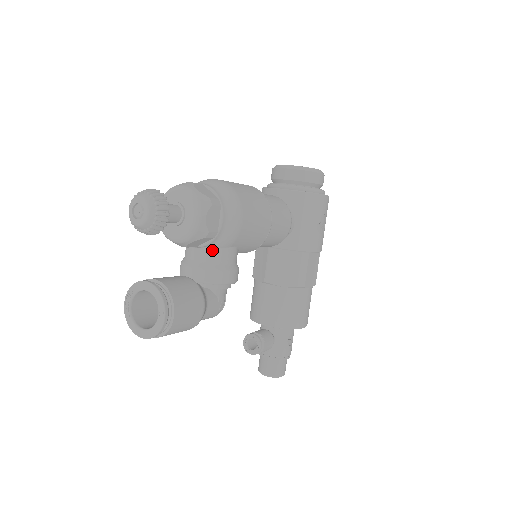
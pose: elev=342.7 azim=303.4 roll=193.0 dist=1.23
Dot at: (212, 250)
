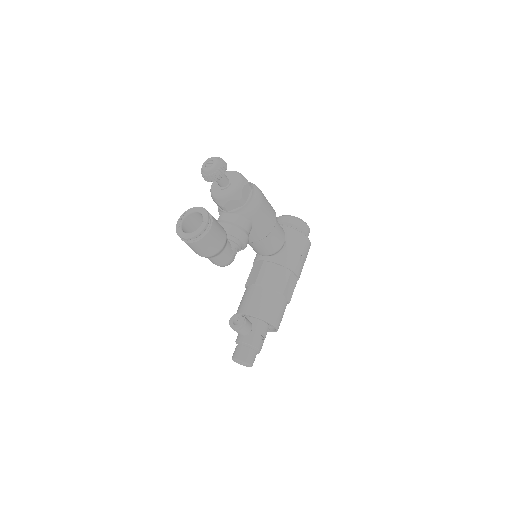
Dot at: (238, 216)
